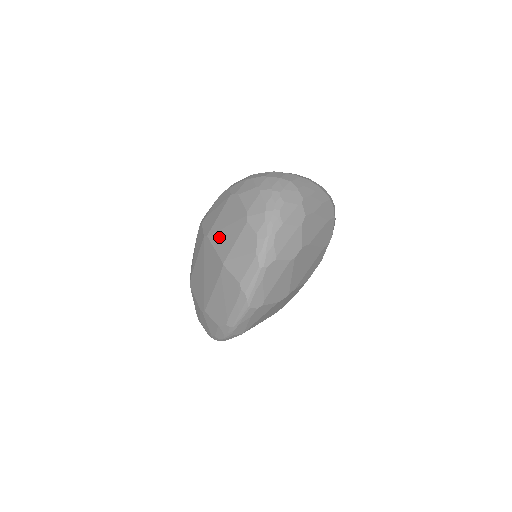
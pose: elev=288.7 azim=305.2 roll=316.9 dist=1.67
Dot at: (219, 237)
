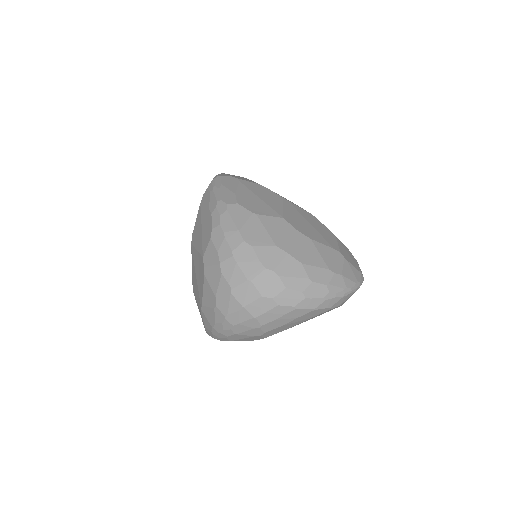
Dot at: (193, 269)
